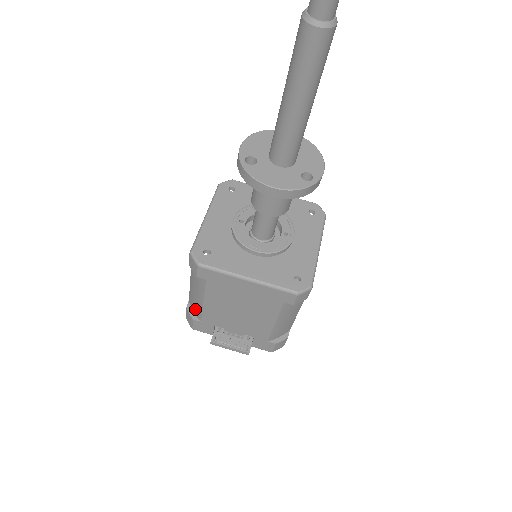
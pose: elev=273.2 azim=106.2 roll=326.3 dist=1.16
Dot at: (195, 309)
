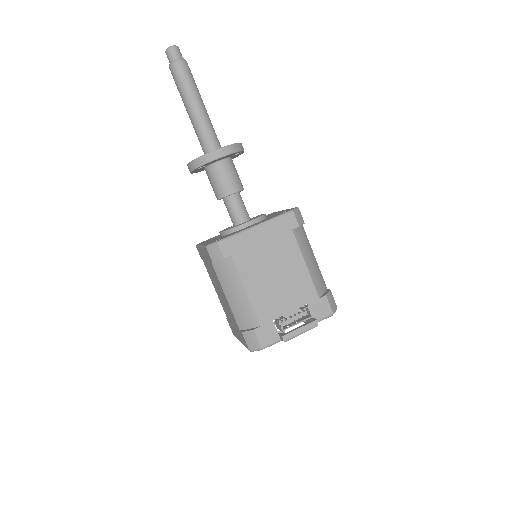
Dot at: (248, 320)
